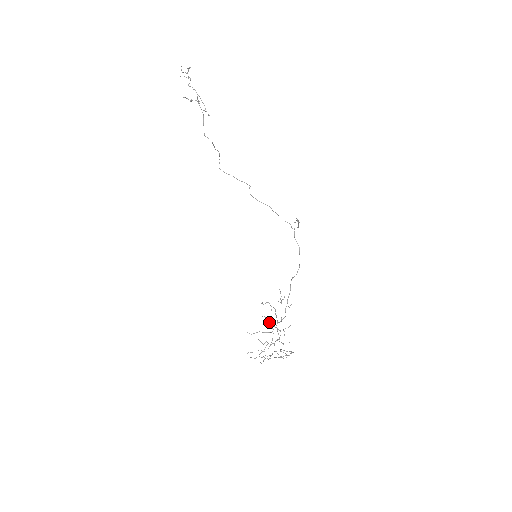
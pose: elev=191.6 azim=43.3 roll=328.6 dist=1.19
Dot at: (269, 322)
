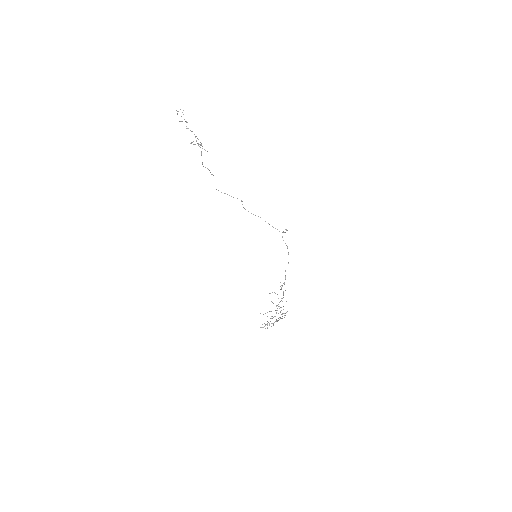
Dot at: occluded
